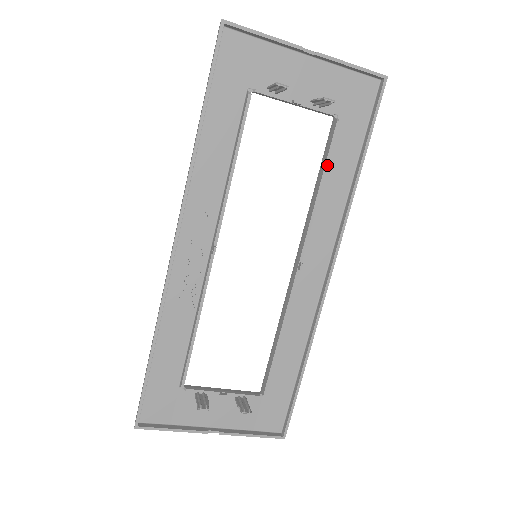
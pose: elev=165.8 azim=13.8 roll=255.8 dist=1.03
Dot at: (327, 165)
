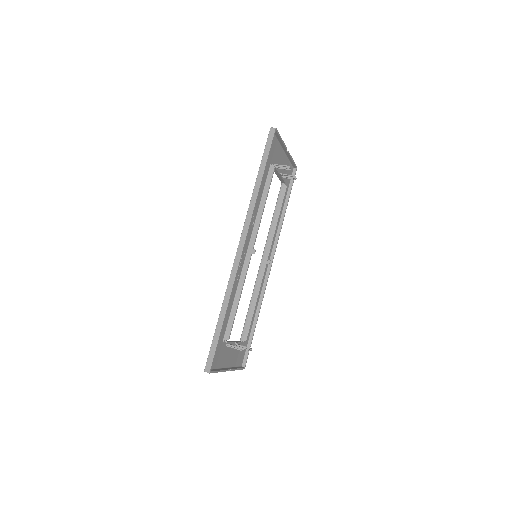
Dot at: (281, 208)
